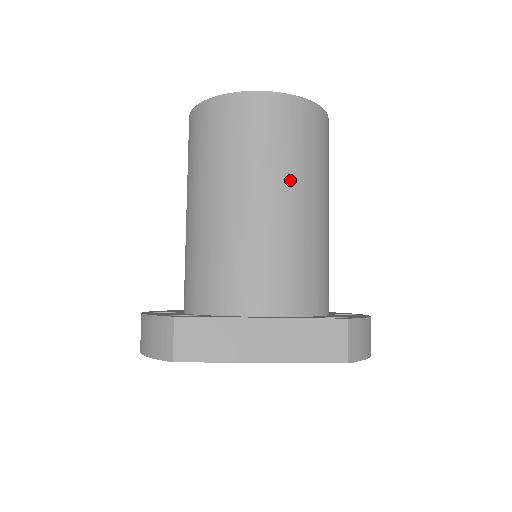
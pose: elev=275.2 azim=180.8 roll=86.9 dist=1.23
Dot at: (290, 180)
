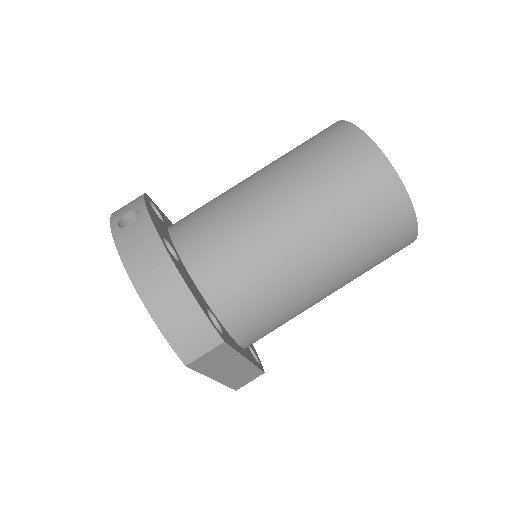
Dot at: occluded
